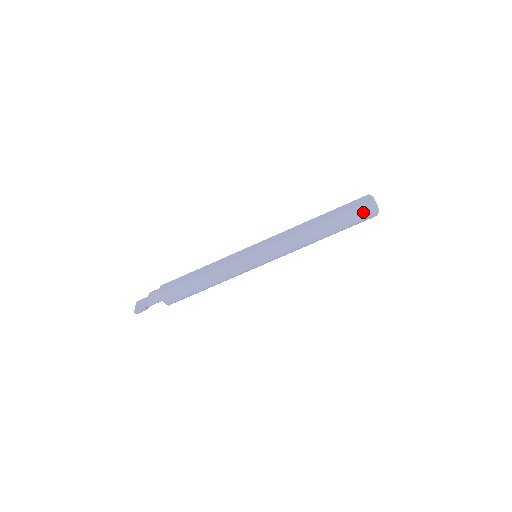
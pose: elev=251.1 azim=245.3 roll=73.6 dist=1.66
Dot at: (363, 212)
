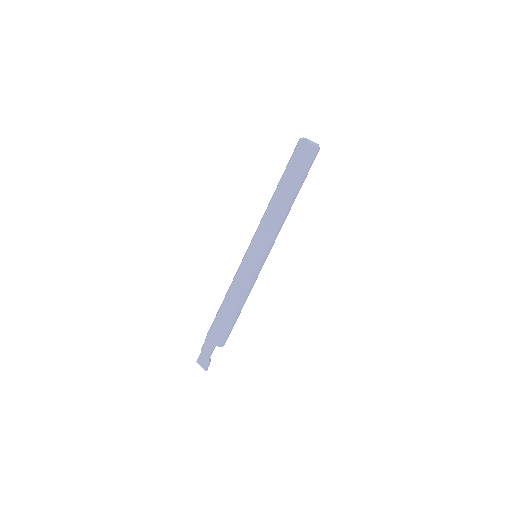
Dot at: (310, 158)
